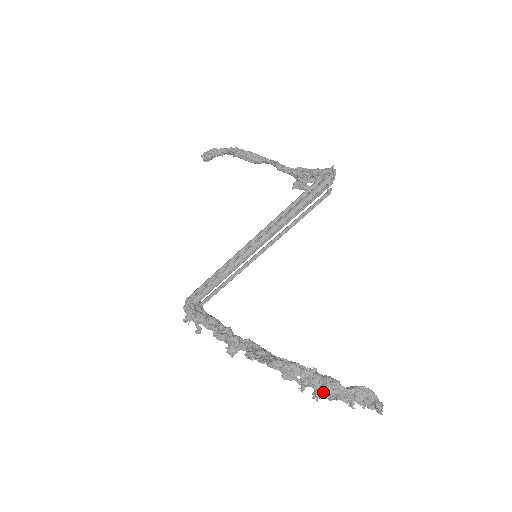
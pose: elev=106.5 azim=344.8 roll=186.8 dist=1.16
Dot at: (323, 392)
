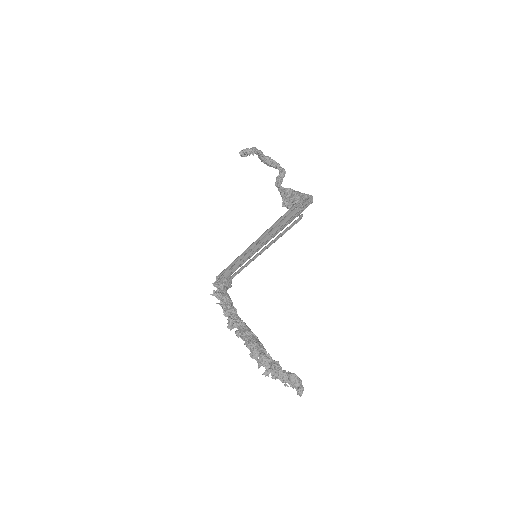
Dot at: (271, 372)
